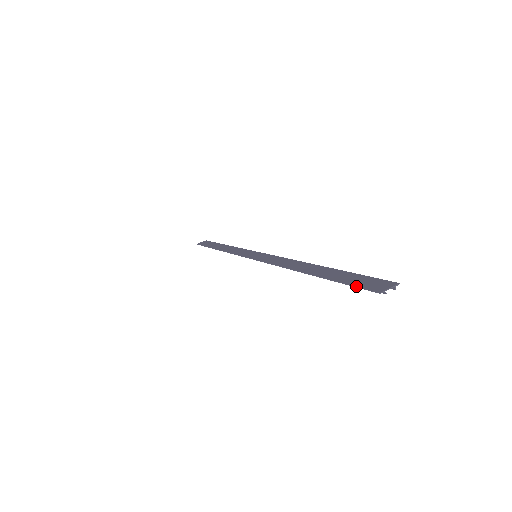
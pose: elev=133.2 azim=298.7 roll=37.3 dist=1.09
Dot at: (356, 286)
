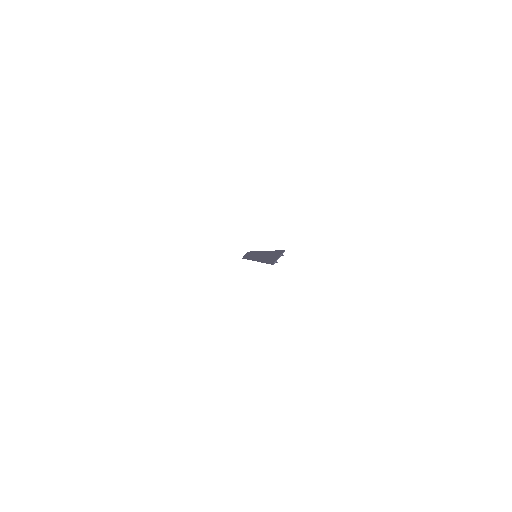
Dot at: (269, 263)
